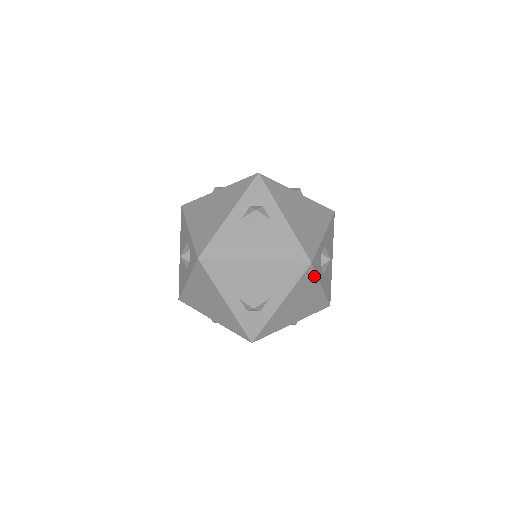
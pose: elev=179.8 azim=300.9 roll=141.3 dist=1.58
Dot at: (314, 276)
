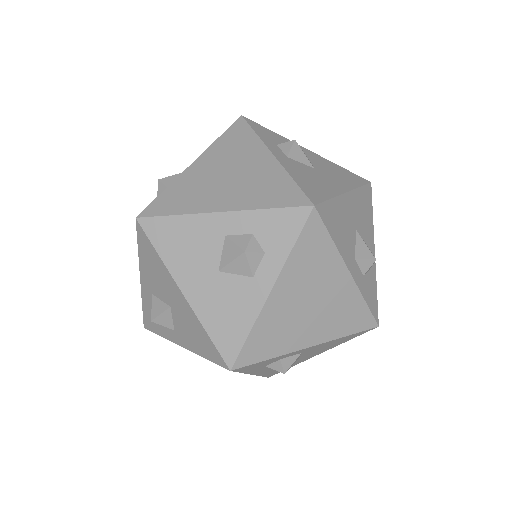
Dot at: occluded
